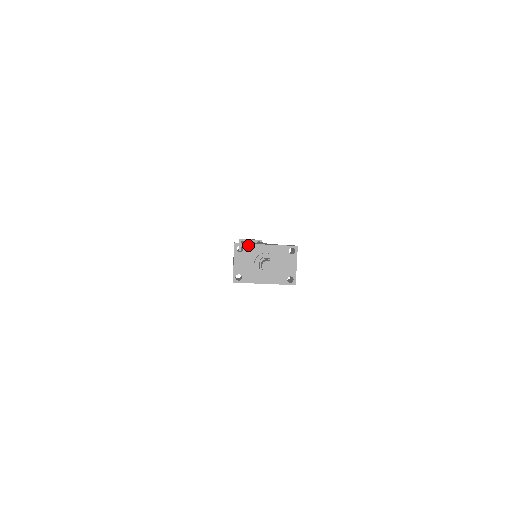
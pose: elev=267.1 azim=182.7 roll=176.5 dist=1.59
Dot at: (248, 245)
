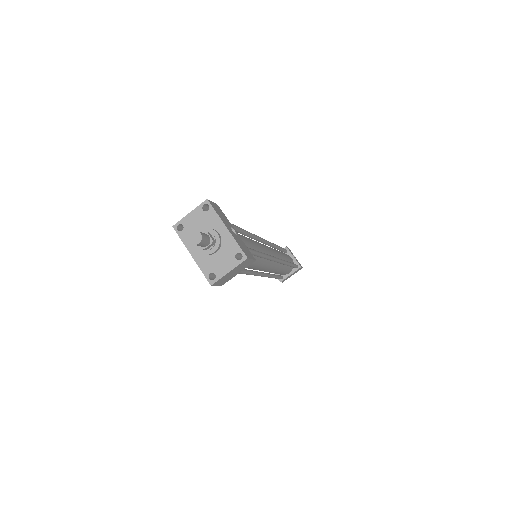
Dot at: (214, 212)
